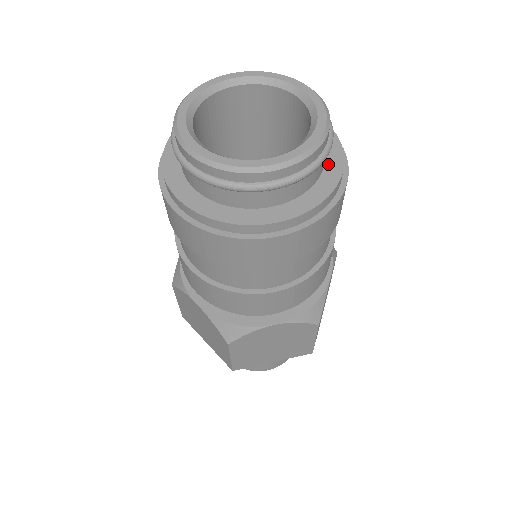
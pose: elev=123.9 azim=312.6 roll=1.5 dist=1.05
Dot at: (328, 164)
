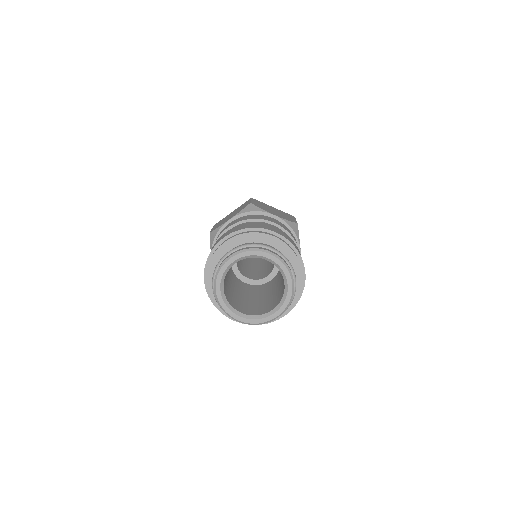
Dot at: occluded
